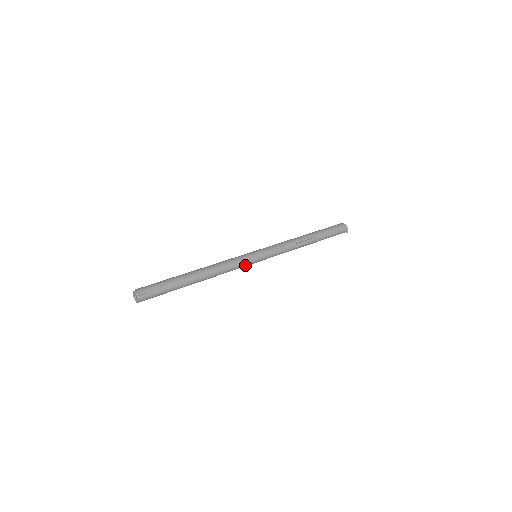
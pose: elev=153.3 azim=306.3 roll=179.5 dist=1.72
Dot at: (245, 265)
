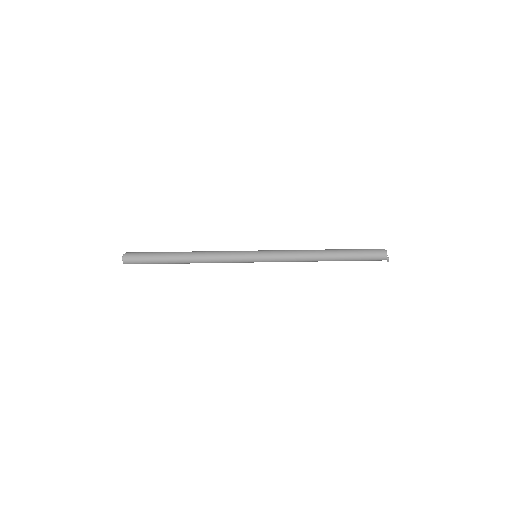
Dot at: (239, 262)
